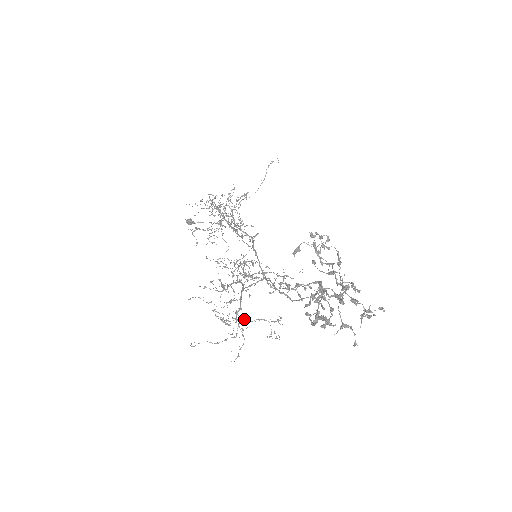
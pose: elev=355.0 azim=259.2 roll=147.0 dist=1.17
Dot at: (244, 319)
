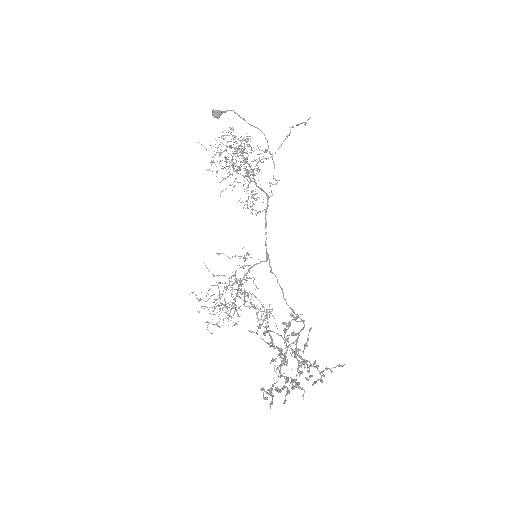
Dot at: (237, 314)
